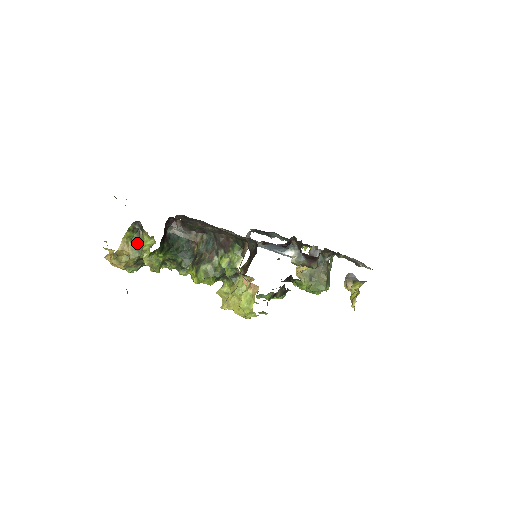
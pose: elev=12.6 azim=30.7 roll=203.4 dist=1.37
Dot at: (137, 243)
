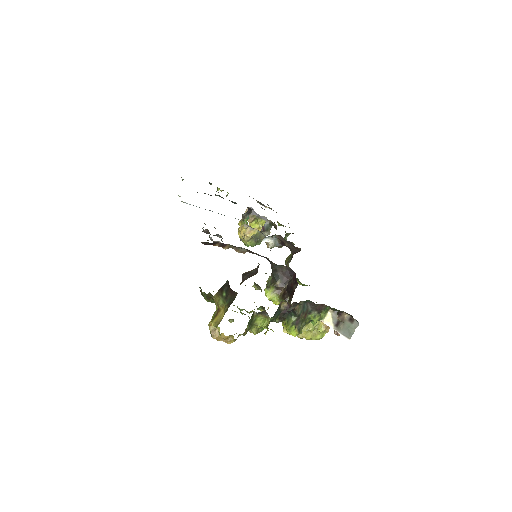
Dot at: (251, 322)
